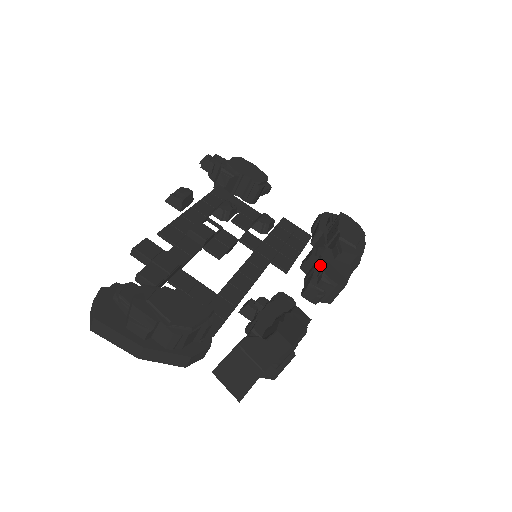
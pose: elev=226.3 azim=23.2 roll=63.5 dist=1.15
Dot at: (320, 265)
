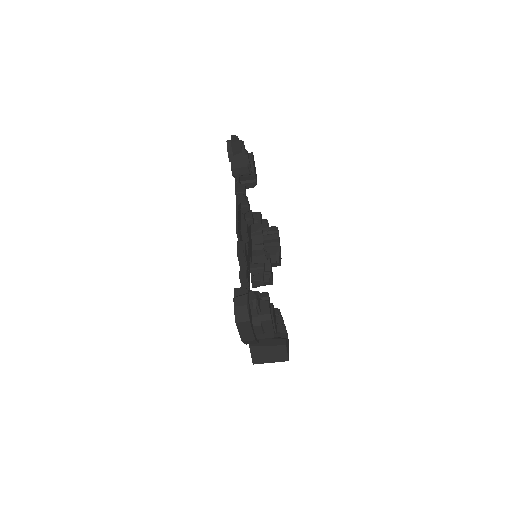
Dot at: (267, 266)
